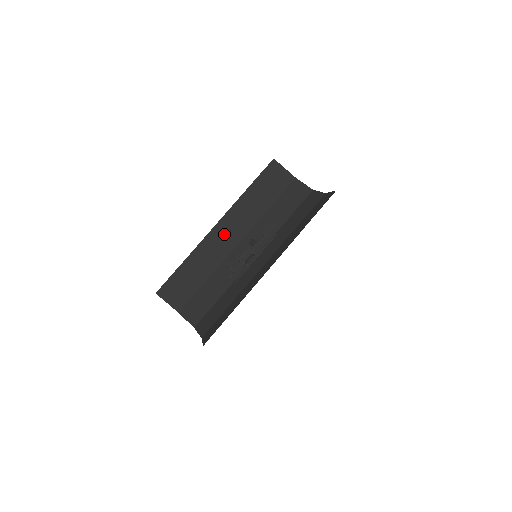
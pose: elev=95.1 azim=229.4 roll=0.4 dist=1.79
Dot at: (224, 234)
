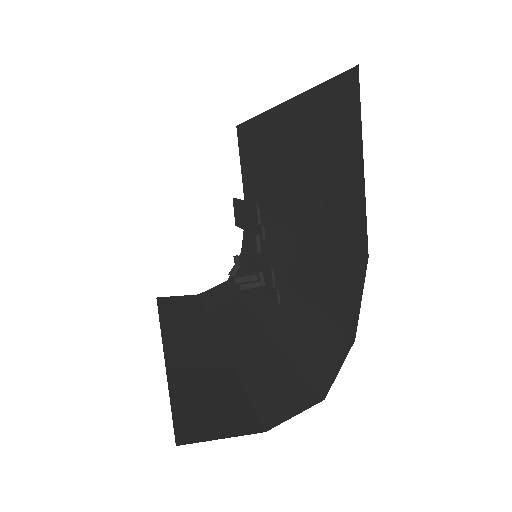
Dot at: (187, 342)
